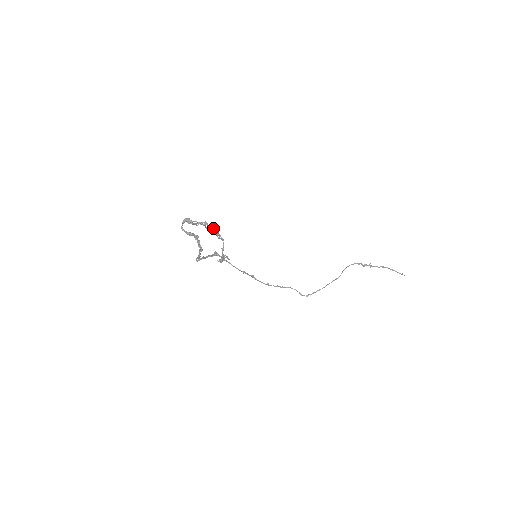
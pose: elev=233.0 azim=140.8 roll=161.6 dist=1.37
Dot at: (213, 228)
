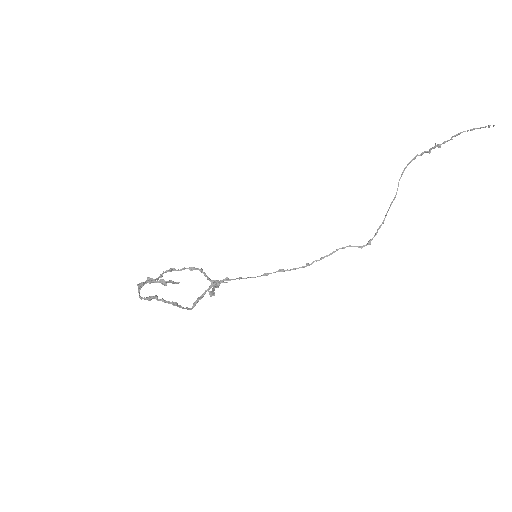
Dot at: (161, 280)
